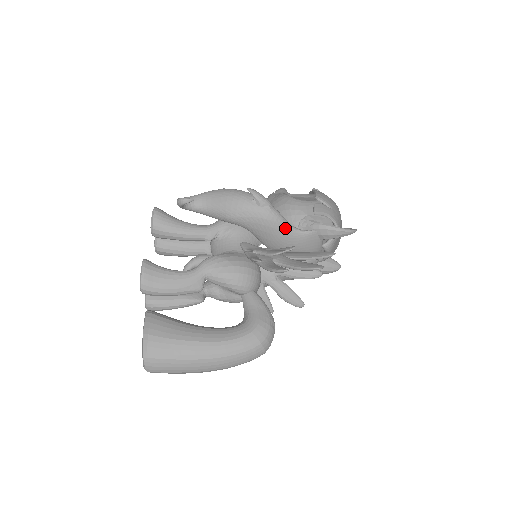
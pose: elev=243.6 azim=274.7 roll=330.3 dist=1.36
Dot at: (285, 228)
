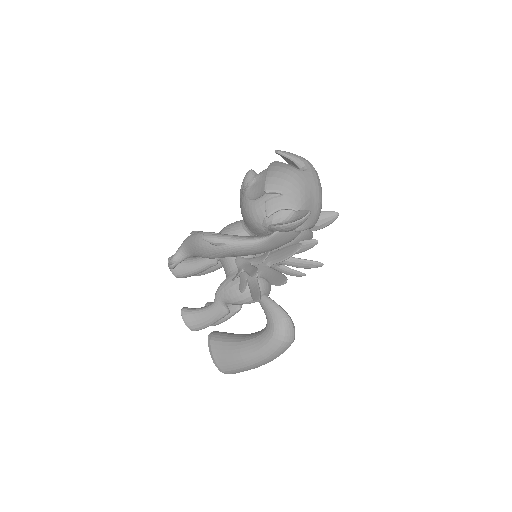
Dot at: (250, 247)
